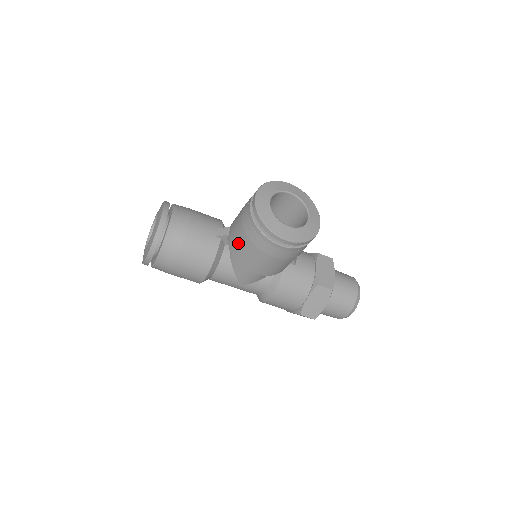
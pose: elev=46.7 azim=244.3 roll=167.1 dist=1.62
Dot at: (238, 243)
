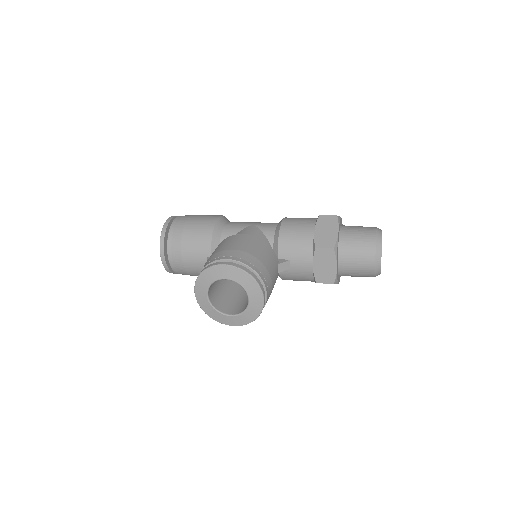
Dot at: occluded
